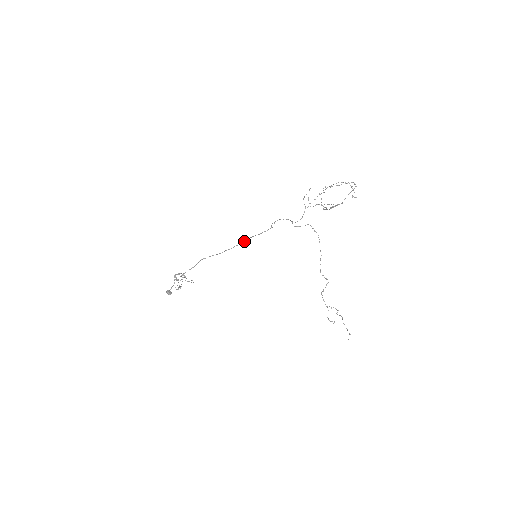
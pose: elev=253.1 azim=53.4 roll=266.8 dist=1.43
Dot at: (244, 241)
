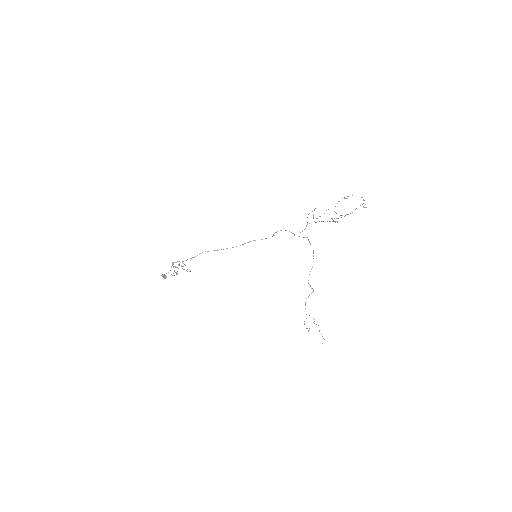
Dot at: occluded
